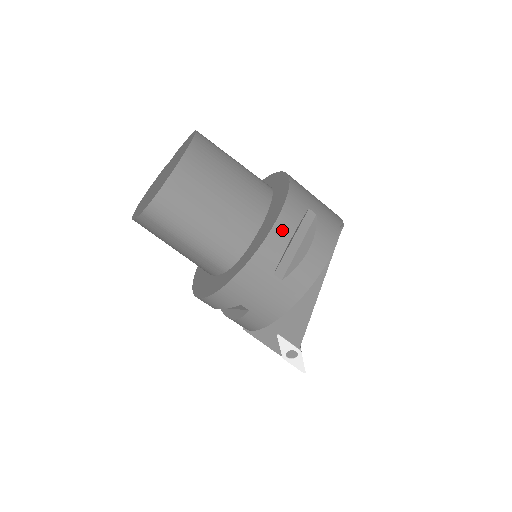
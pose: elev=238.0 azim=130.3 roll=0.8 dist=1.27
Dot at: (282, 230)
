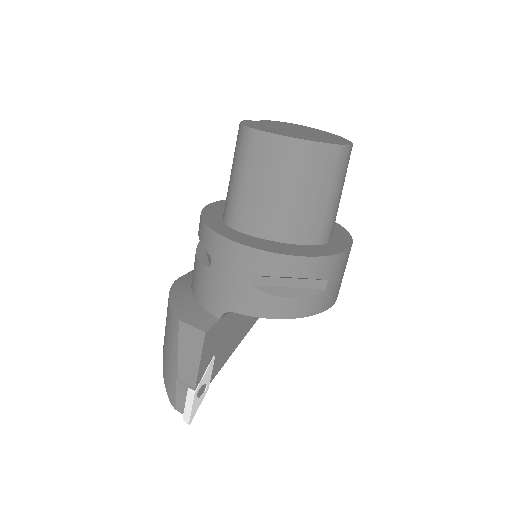
Dot at: occluded
